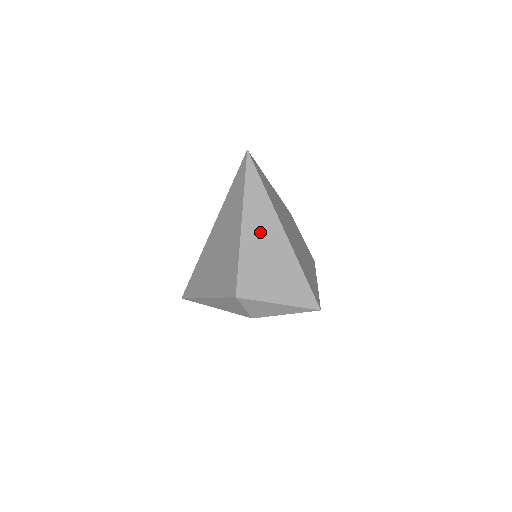
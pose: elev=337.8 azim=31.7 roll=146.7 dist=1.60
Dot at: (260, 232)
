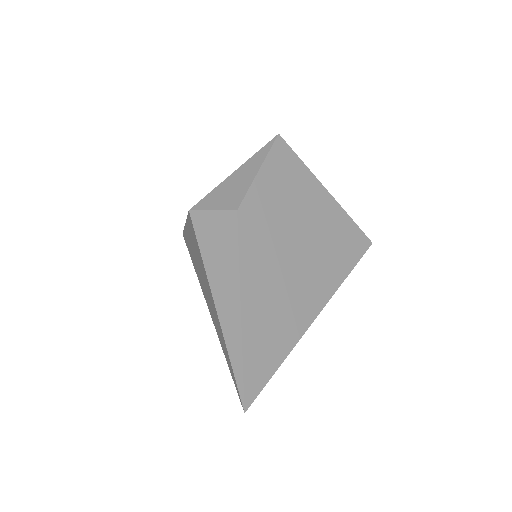
Dot at: occluded
